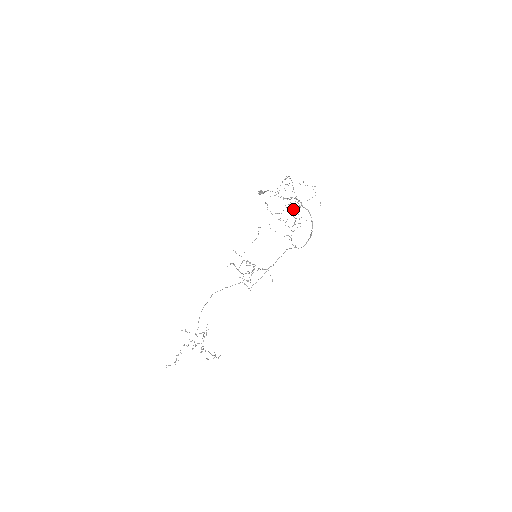
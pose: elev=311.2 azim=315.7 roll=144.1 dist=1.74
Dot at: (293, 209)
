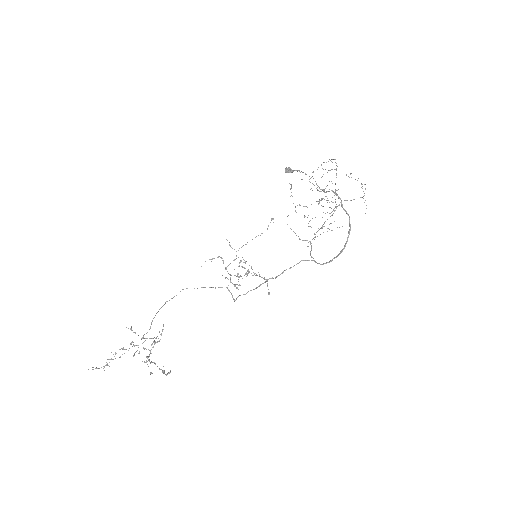
Dot at: occluded
